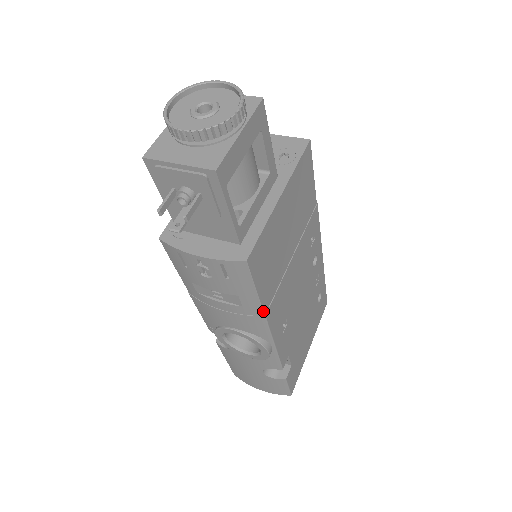
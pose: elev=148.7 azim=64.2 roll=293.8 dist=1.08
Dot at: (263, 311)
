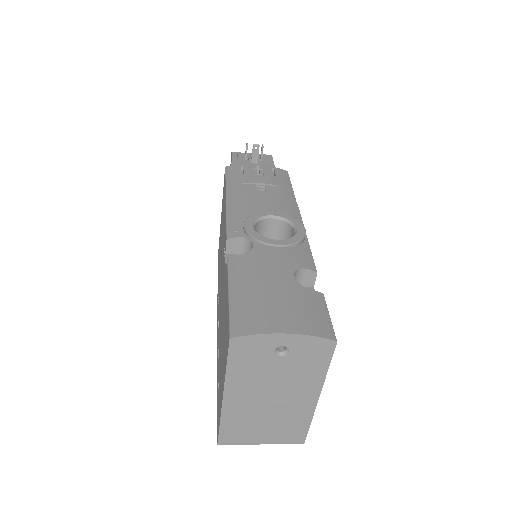
Dot at: (296, 202)
